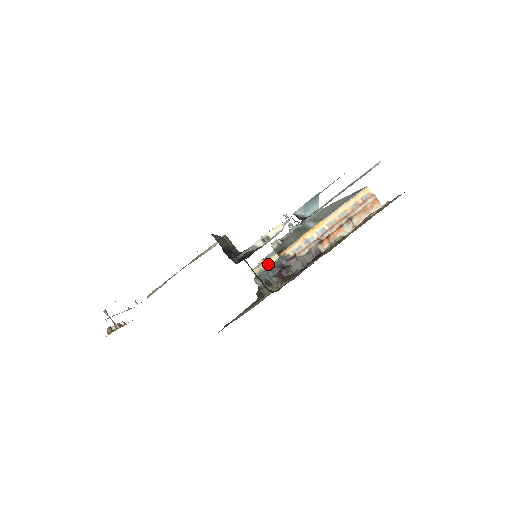
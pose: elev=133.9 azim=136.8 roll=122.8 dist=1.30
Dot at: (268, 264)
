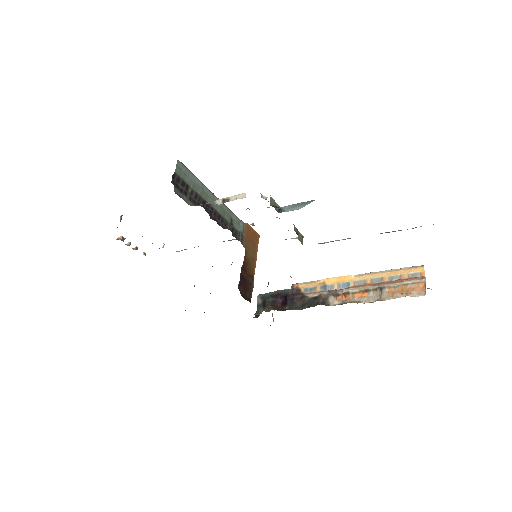
Dot at: occluded
